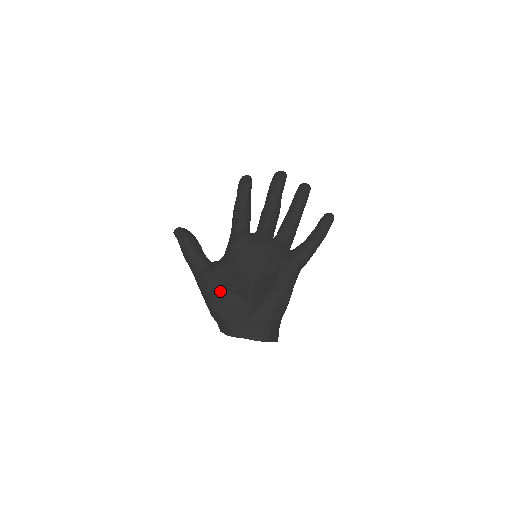
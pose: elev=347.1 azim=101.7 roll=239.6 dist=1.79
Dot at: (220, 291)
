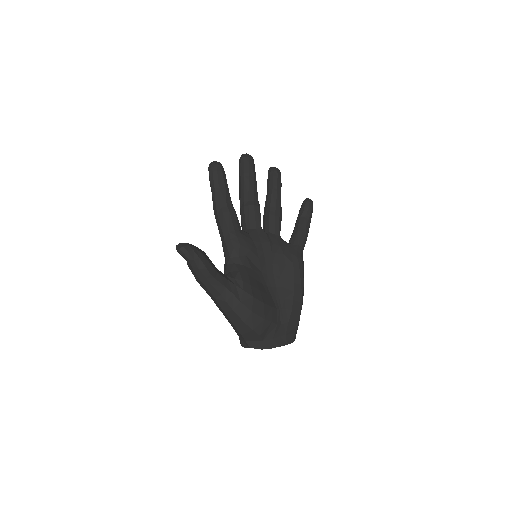
Dot at: (257, 307)
